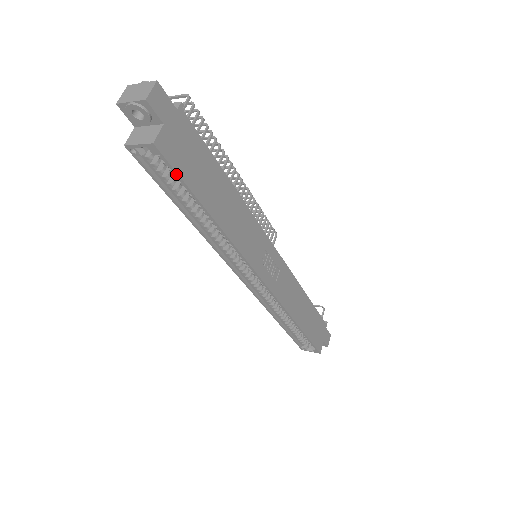
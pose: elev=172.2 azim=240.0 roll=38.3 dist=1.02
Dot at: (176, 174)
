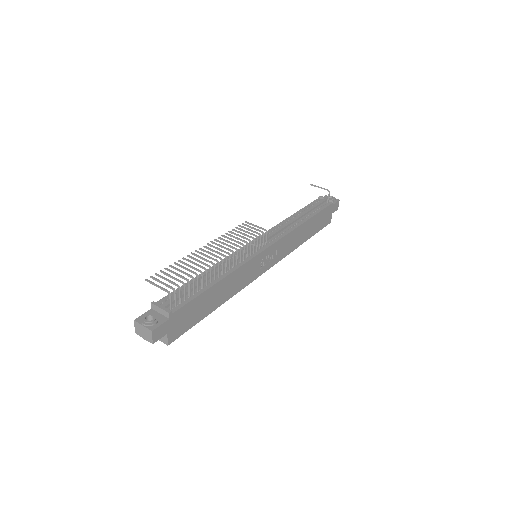
Dot at: (186, 330)
